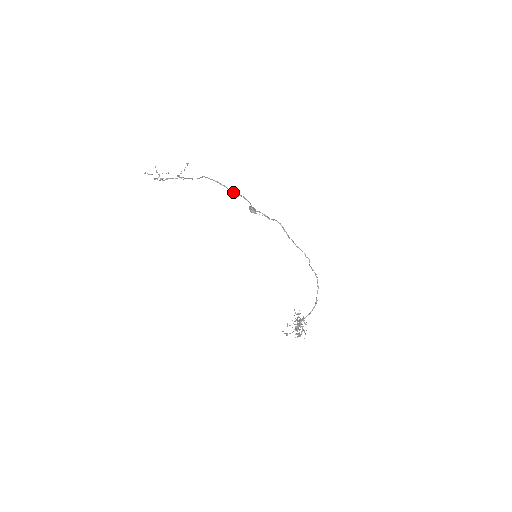
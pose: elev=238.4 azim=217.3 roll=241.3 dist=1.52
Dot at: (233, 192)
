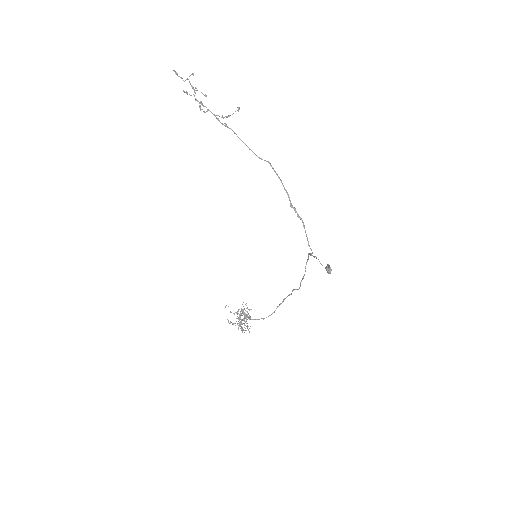
Dot at: (295, 209)
